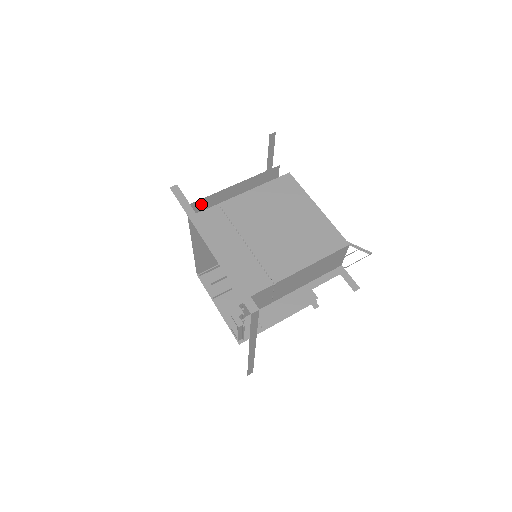
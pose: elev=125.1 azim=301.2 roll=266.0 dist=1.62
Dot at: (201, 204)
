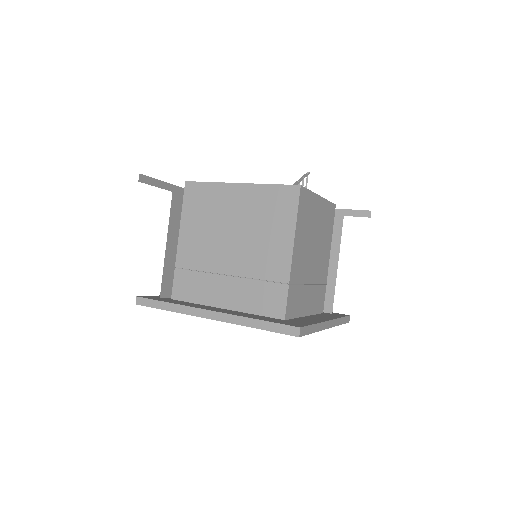
Dot at: occluded
